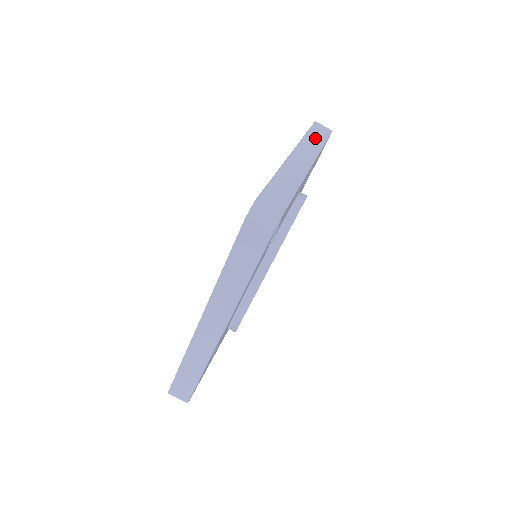
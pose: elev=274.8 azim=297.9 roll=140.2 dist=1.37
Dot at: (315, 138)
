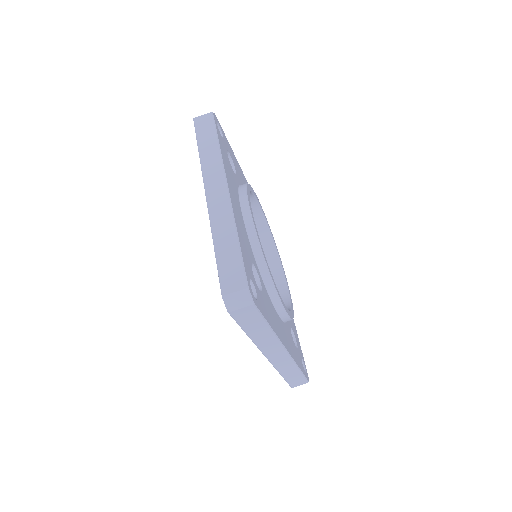
Dot at: (208, 146)
